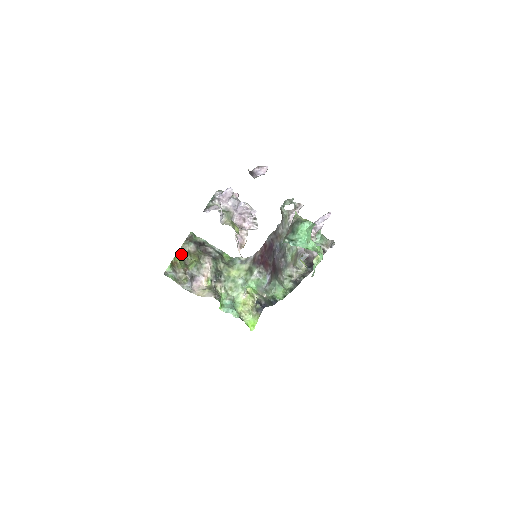
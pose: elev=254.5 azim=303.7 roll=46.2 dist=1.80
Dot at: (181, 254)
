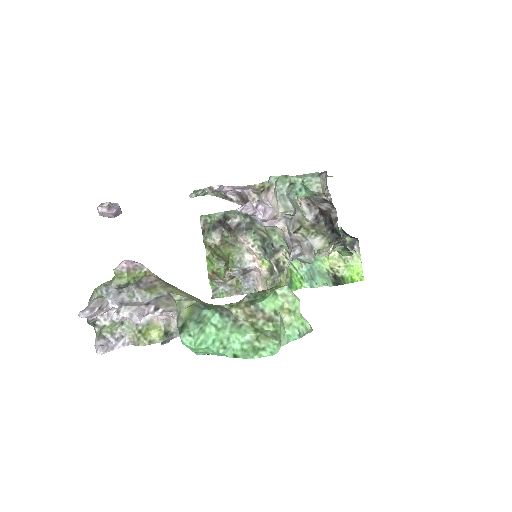
Dot at: (210, 257)
